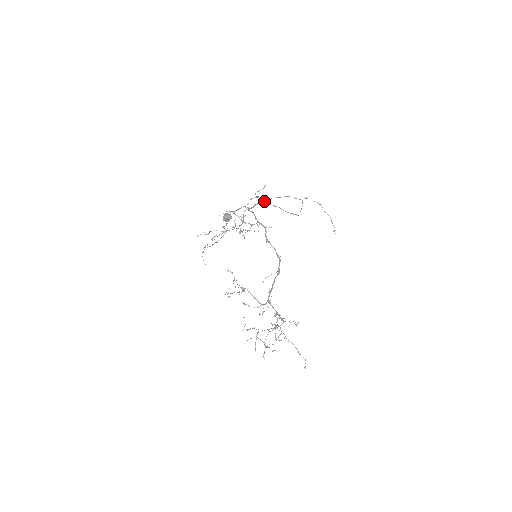
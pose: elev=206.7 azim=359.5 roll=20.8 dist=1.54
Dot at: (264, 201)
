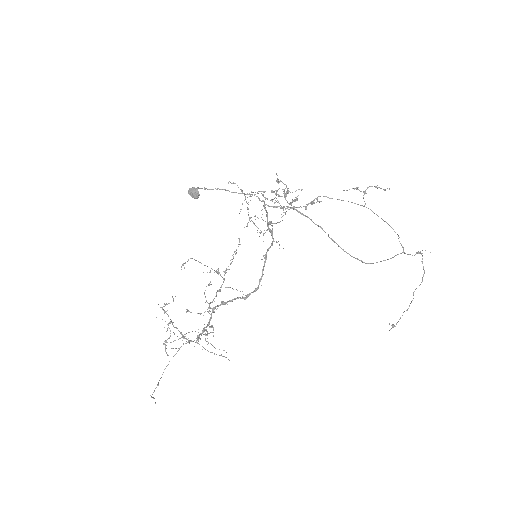
Dot at: occluded
